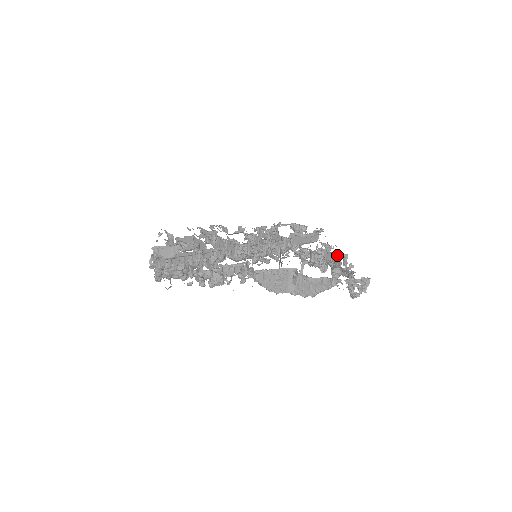
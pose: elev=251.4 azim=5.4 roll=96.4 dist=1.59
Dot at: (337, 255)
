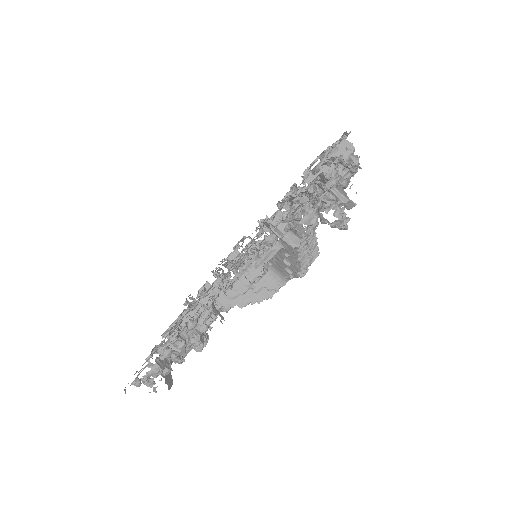
Dot at: occluded
